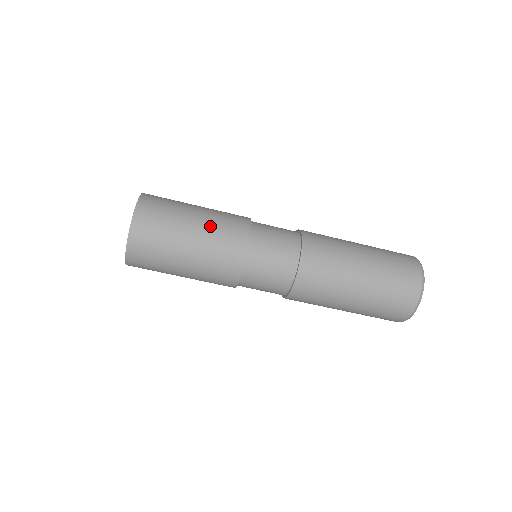
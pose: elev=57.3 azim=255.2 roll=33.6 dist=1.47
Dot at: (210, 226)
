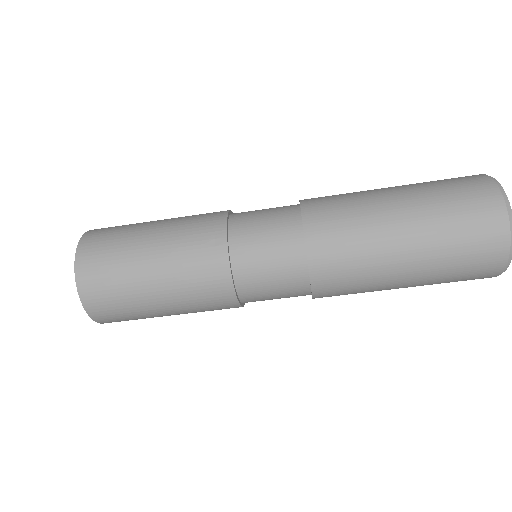
Dot at: (175, 222)
